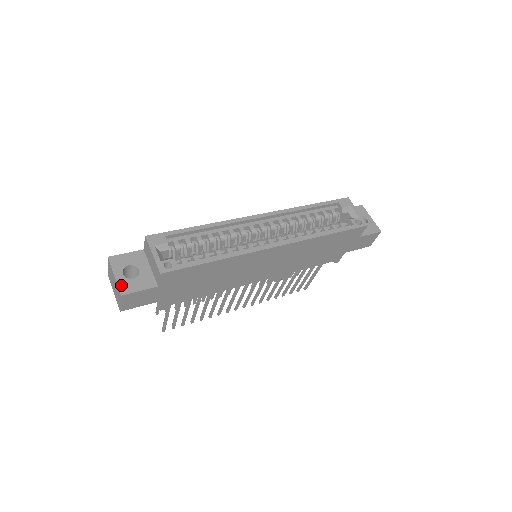
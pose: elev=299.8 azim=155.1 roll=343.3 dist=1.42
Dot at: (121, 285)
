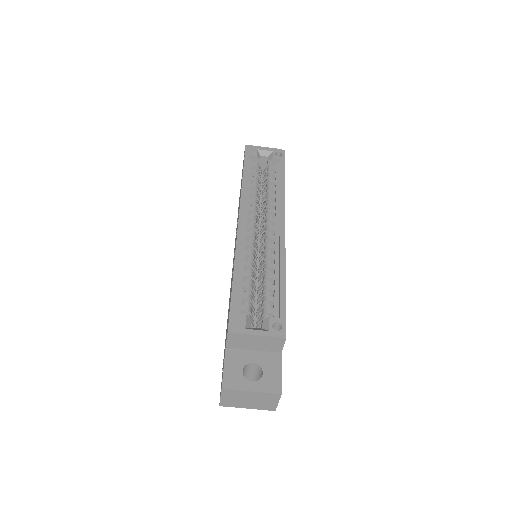
Dot at: (267, 389)
